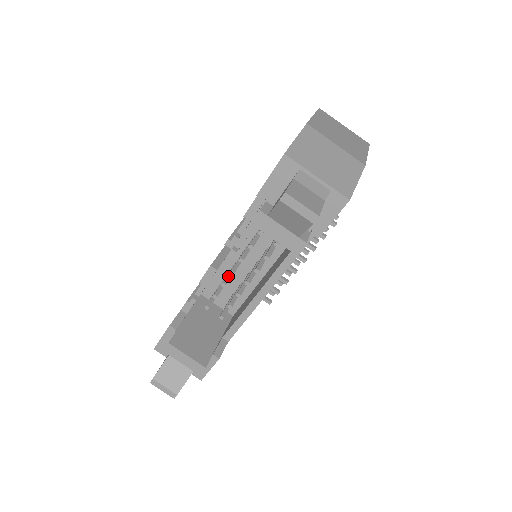
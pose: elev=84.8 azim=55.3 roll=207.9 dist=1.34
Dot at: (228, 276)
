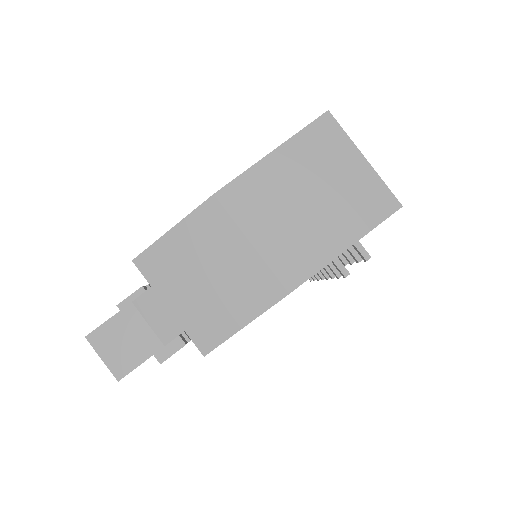
Dot at: occluded
